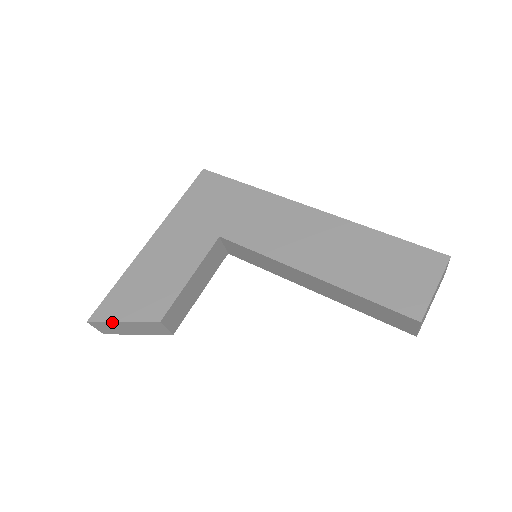
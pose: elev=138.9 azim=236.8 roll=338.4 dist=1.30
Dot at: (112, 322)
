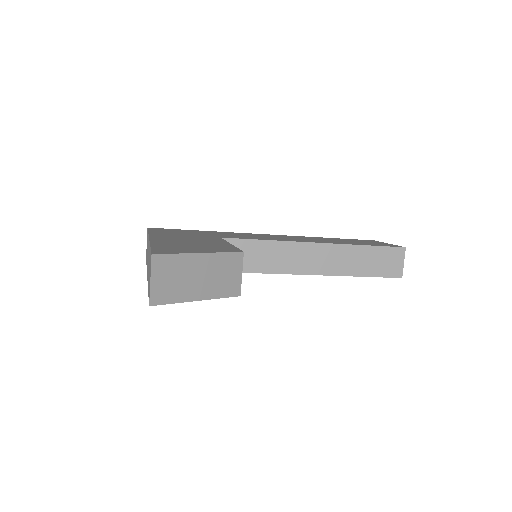
Dot at: (187, 254)
